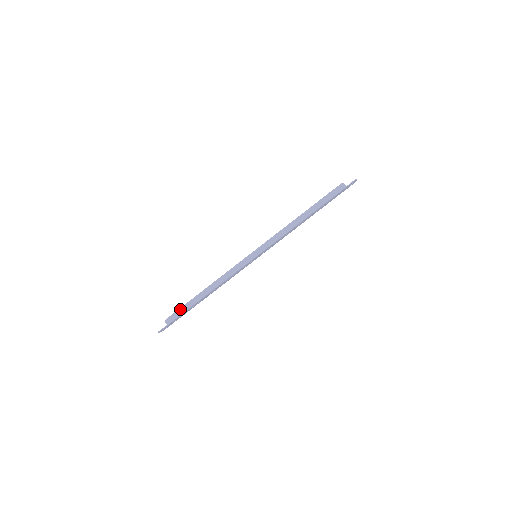
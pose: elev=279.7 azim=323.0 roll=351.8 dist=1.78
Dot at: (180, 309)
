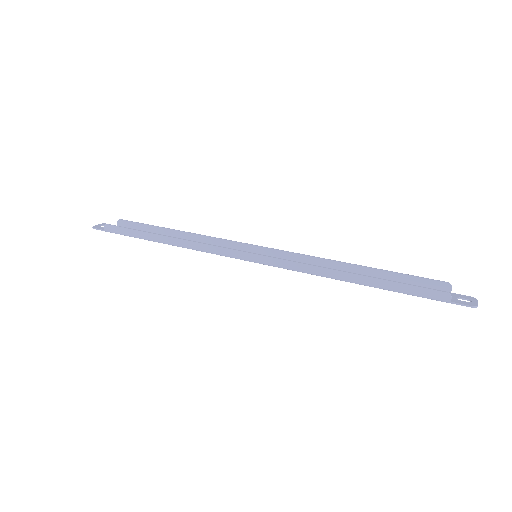
Dot at: (127, 229)
